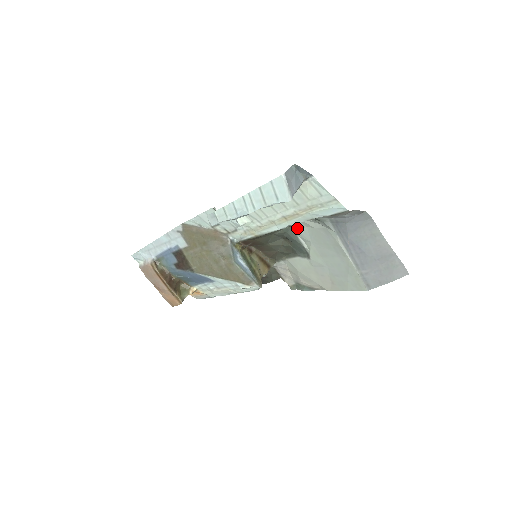
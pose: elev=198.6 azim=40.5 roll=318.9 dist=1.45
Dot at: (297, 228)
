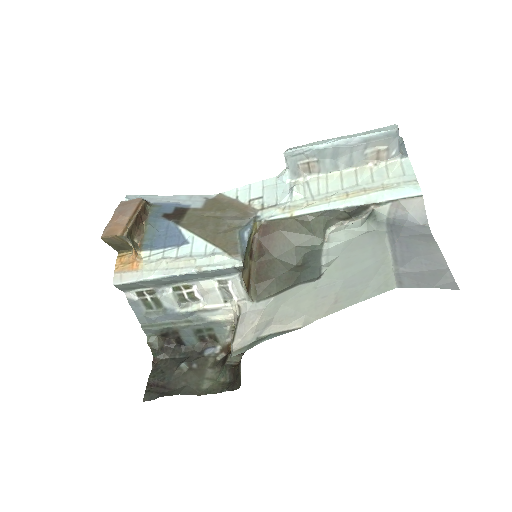
Dot at: (329, 246)
